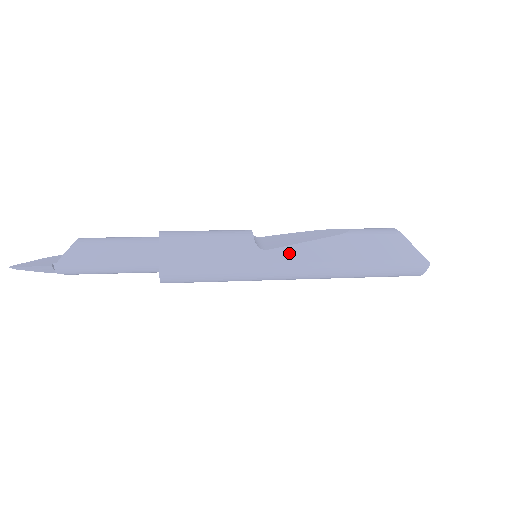
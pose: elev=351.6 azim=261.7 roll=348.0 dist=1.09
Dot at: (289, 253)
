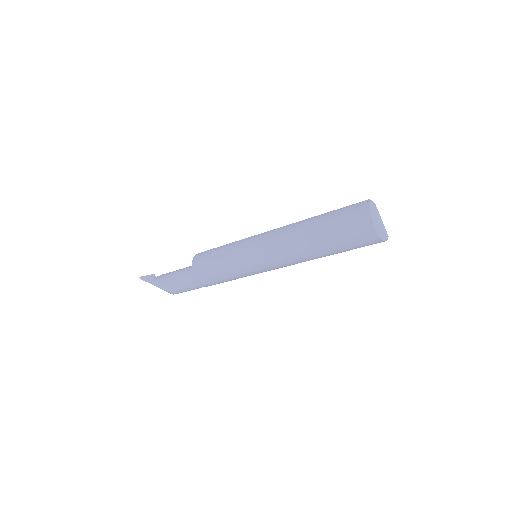
Dot at: occluded
